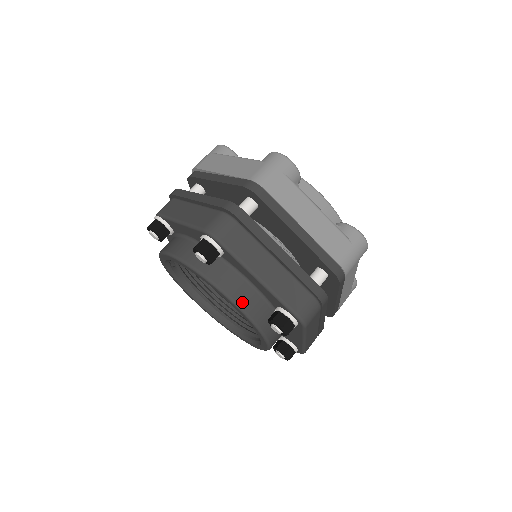
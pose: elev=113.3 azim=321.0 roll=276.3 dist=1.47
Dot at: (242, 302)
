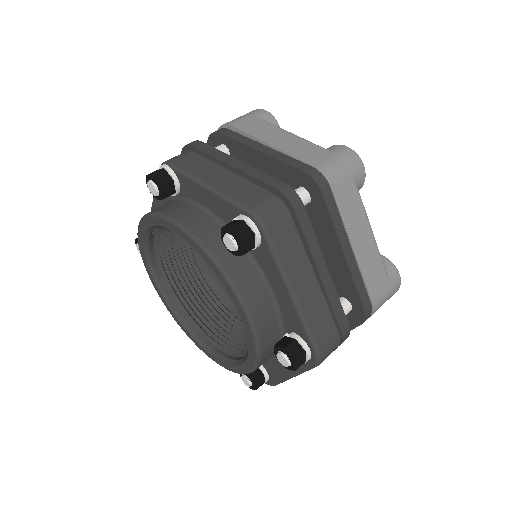
Dot at: (256, 314)
